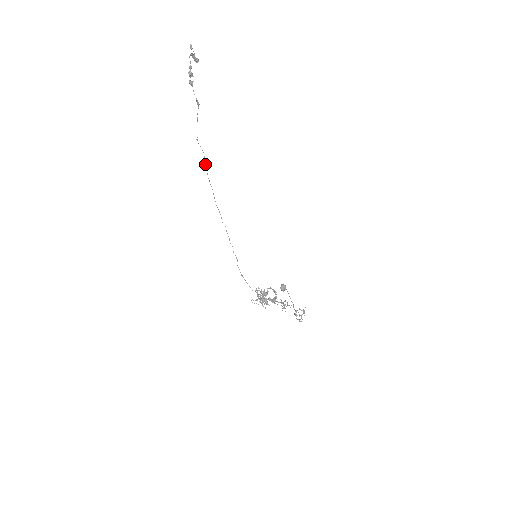
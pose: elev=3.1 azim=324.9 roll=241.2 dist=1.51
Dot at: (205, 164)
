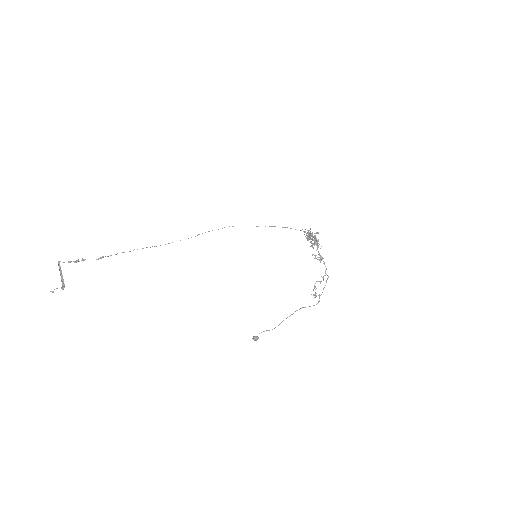
Dot at: occluded
